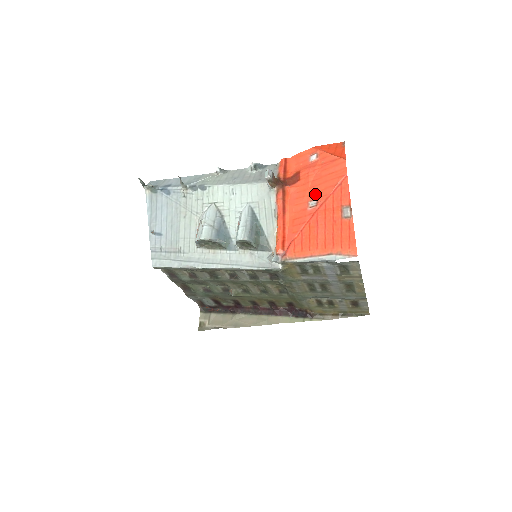
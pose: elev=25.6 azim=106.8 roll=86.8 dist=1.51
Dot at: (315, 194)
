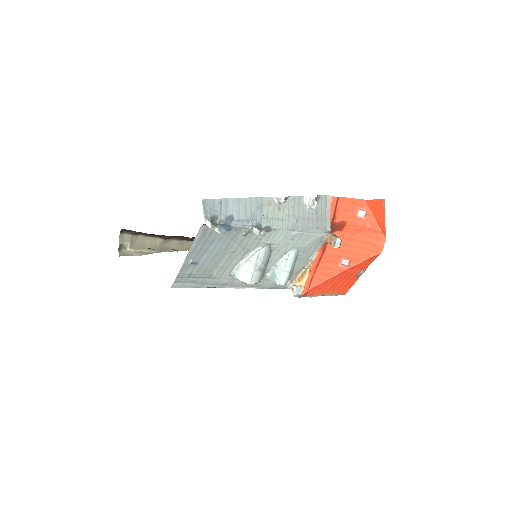
Dot at: (350, 255)
